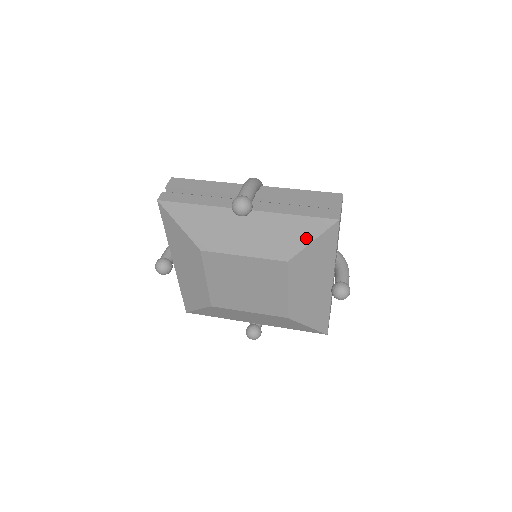
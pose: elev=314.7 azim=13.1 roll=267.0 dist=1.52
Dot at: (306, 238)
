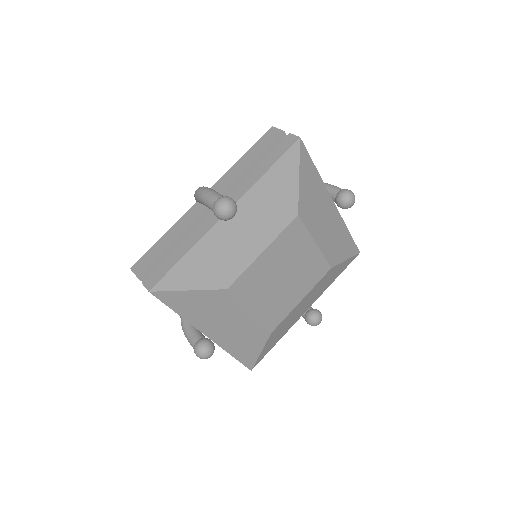
Dot at: (346, 255)
